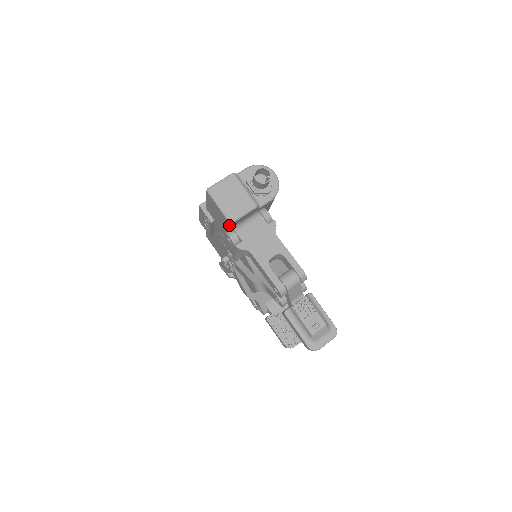
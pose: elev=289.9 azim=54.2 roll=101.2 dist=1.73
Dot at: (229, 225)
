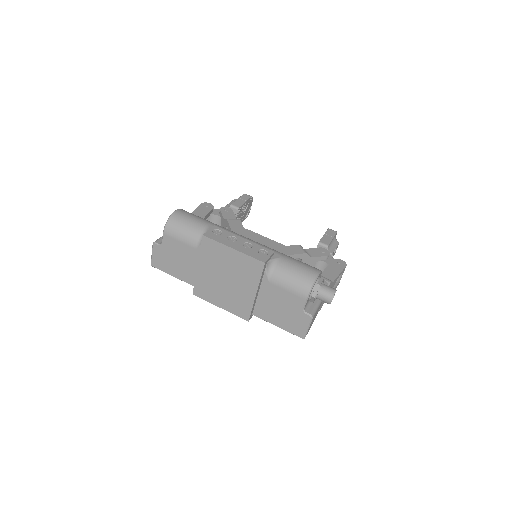
Dot at: occluded
